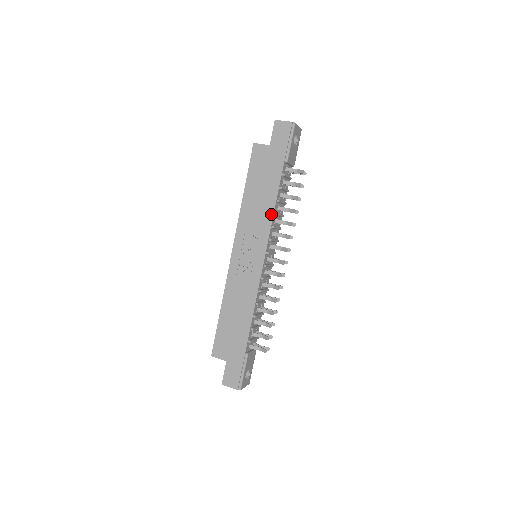
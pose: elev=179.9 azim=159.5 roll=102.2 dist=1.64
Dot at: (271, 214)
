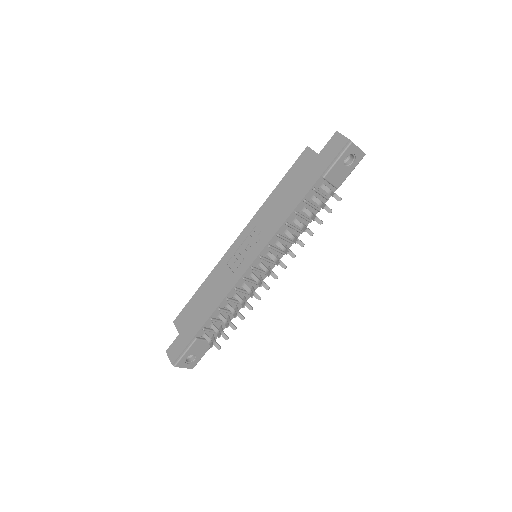
Dot at: (282, 221)
